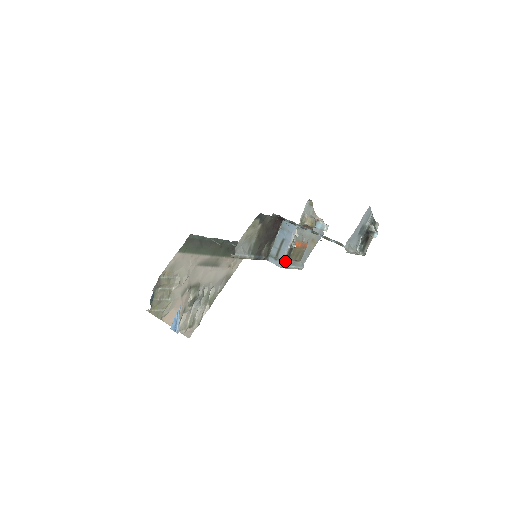
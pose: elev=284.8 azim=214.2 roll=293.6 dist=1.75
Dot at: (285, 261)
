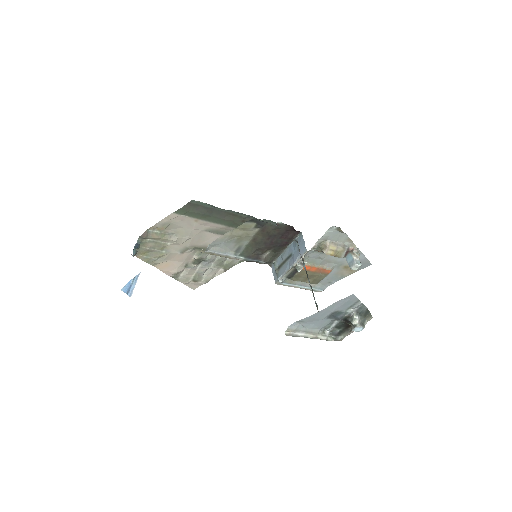
Dot at: (282, 280)
